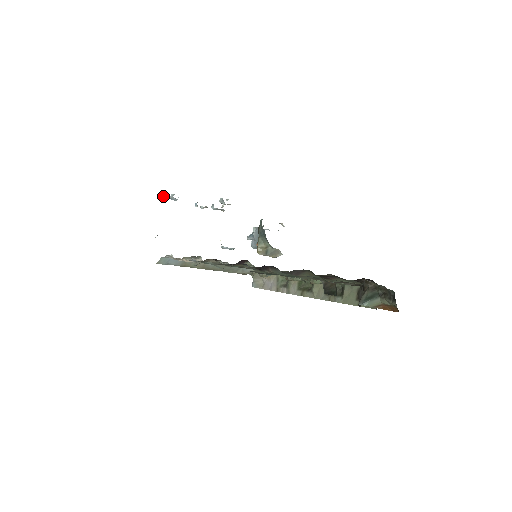
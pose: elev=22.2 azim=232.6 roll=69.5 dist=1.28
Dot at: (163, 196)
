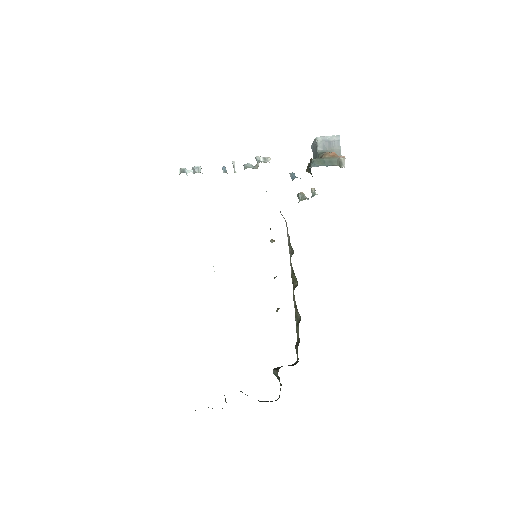
Dot at: occluded
